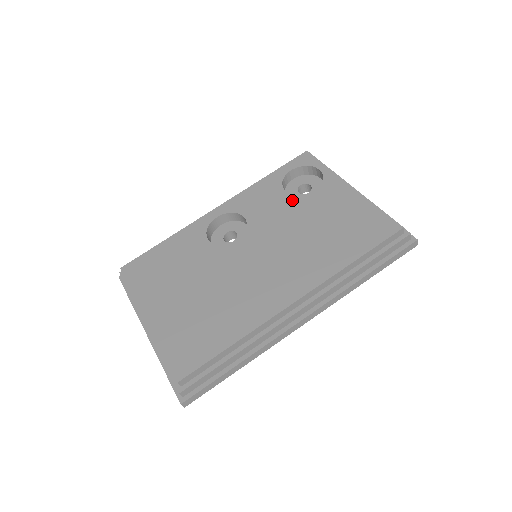
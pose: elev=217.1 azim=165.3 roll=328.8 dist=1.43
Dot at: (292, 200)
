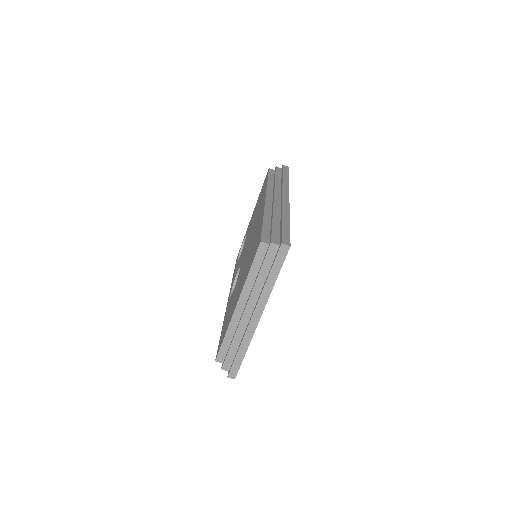
Dot at: (243, 246)
